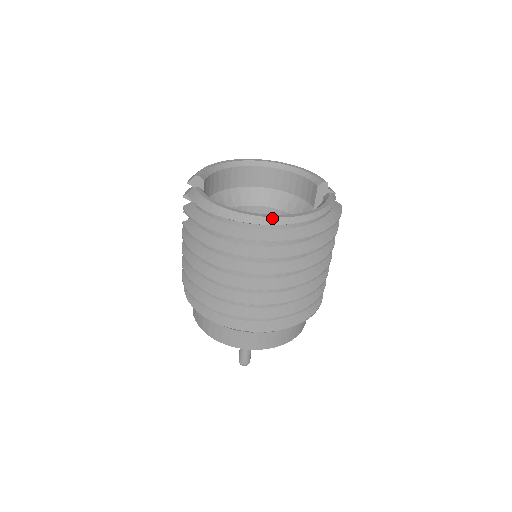
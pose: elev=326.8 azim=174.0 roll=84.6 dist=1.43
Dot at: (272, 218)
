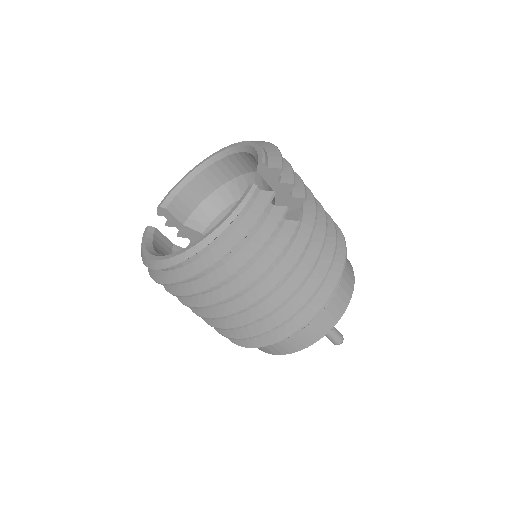
Dot at: (168, 260)
